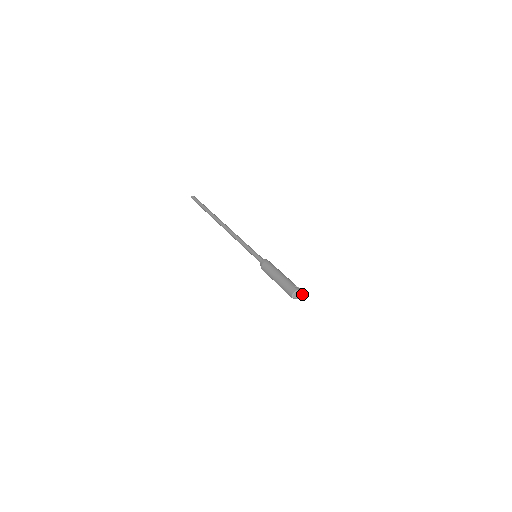
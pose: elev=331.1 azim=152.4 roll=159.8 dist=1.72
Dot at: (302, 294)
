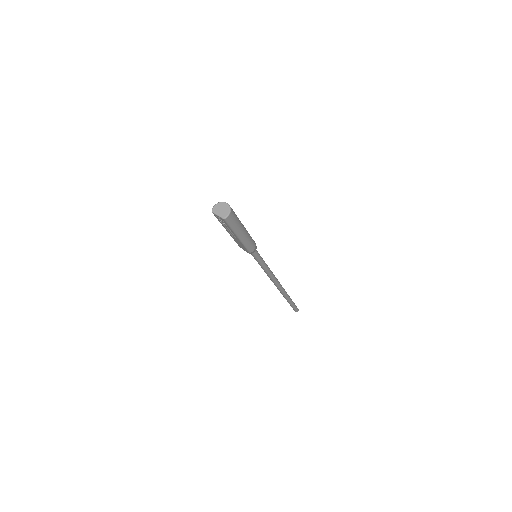
Dot at: (229, 212)
